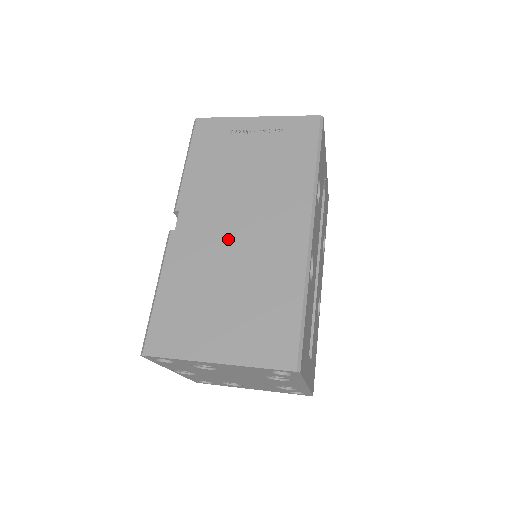
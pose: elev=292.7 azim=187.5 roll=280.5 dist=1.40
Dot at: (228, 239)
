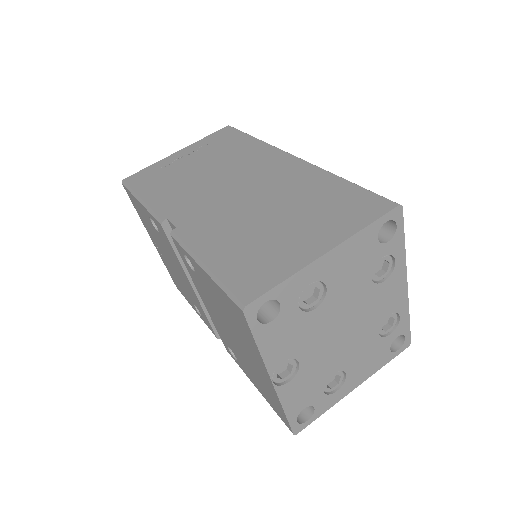
Dot at: (235, 200)
